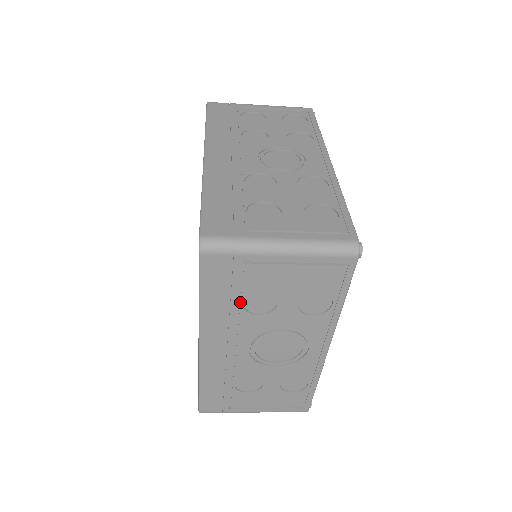
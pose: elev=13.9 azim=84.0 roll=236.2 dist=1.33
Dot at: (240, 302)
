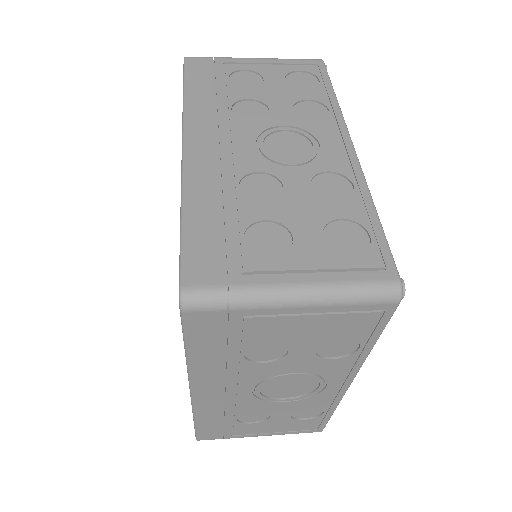
Dot at: (240, 353)
